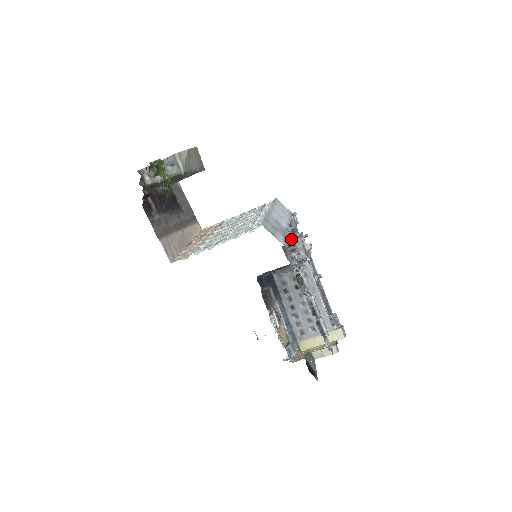
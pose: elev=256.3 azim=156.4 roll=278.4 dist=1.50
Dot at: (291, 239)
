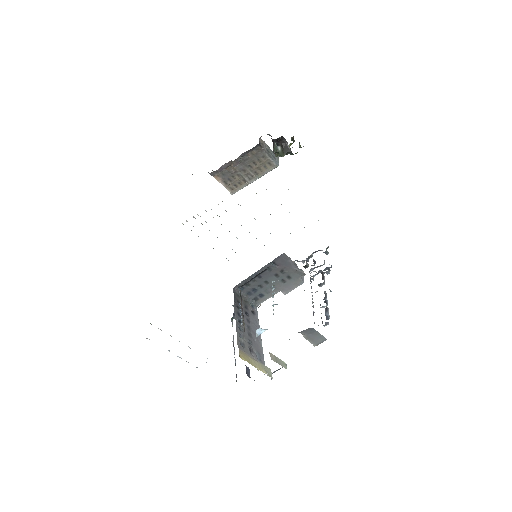
Dot at: (308, 260)
